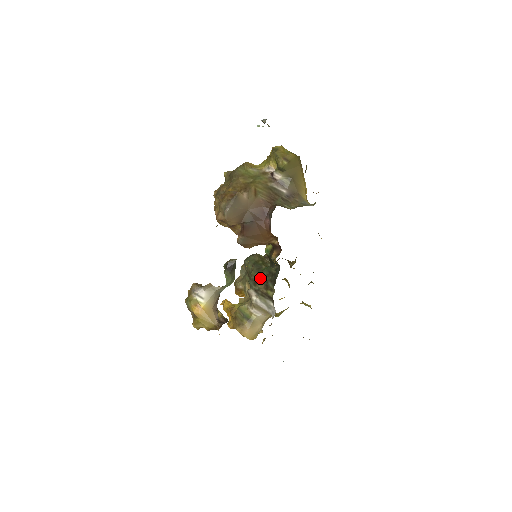
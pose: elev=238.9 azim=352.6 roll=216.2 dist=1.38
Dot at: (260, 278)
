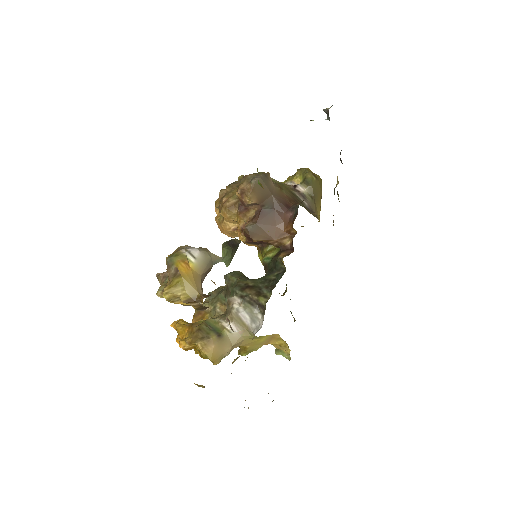
Dot at: (251, 285)
